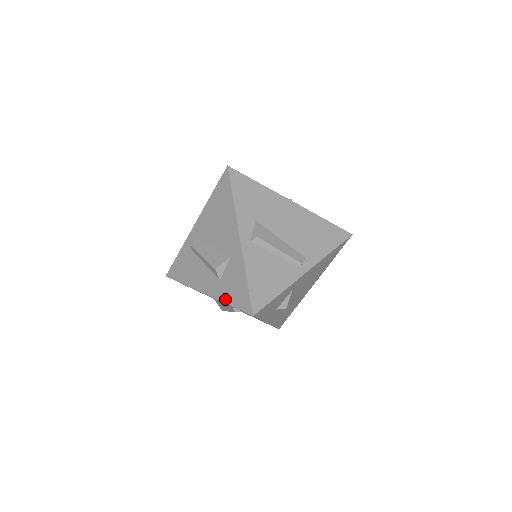
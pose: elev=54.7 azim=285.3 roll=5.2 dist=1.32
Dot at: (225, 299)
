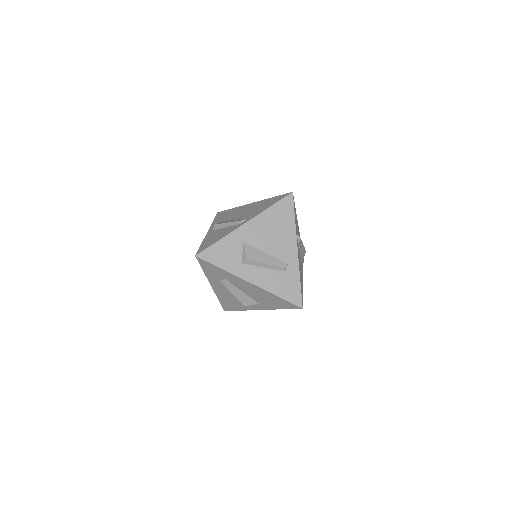
Dot at: occluded
